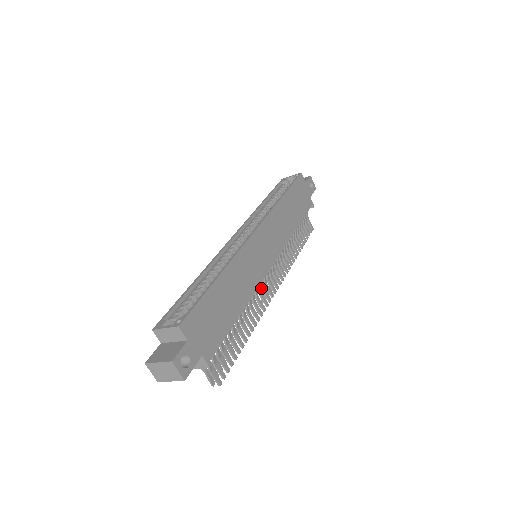
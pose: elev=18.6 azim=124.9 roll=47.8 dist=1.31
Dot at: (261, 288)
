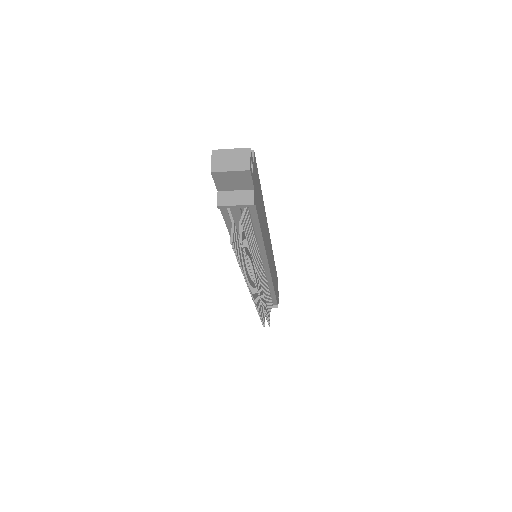
Dot at: occluded
